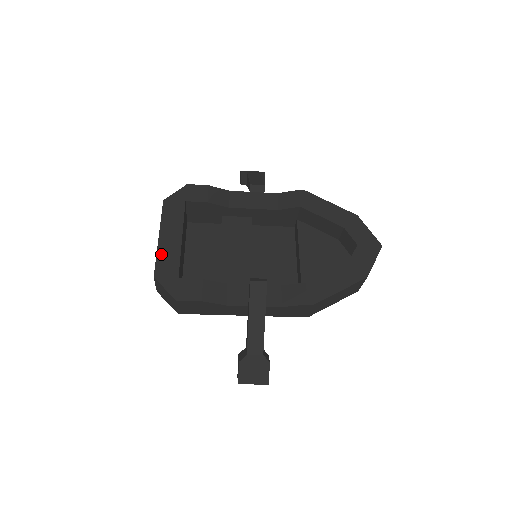
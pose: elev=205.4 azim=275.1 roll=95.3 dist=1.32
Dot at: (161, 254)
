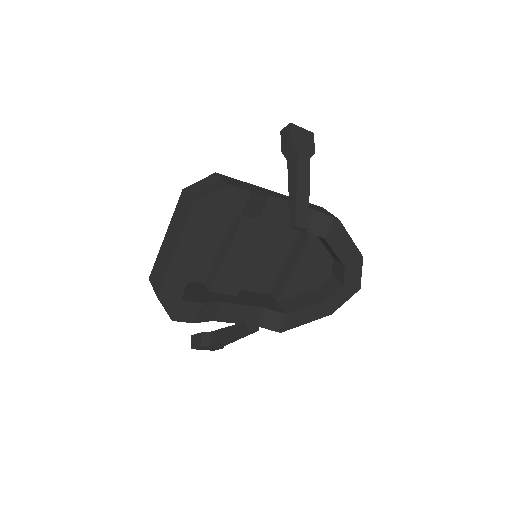
Dot at: (171, 273)
